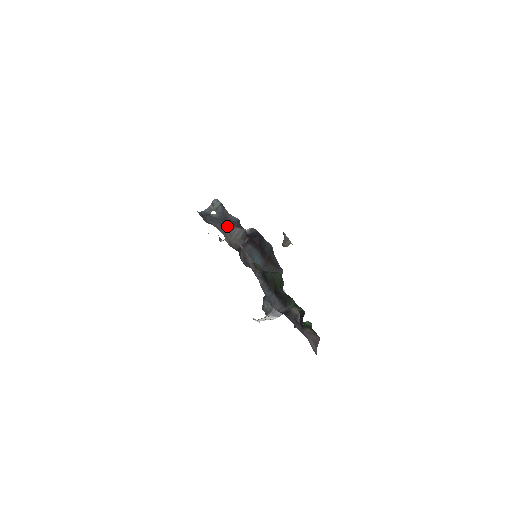
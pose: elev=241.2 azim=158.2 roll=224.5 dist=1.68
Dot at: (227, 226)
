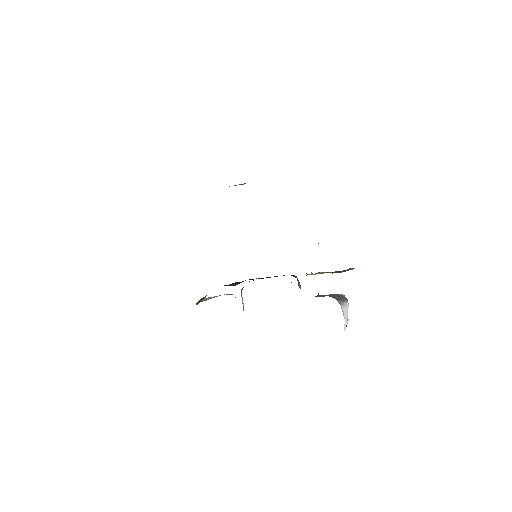
Dot at: occluded
